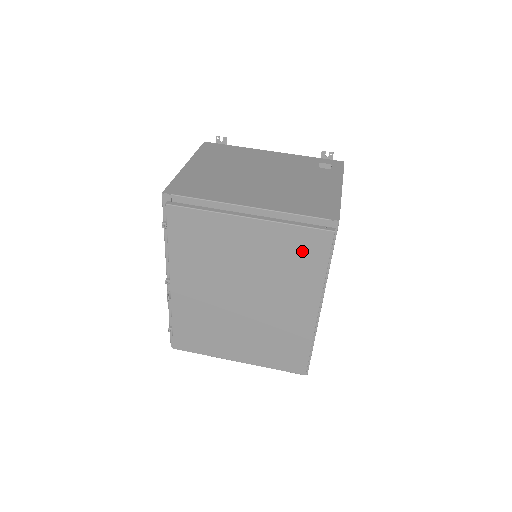
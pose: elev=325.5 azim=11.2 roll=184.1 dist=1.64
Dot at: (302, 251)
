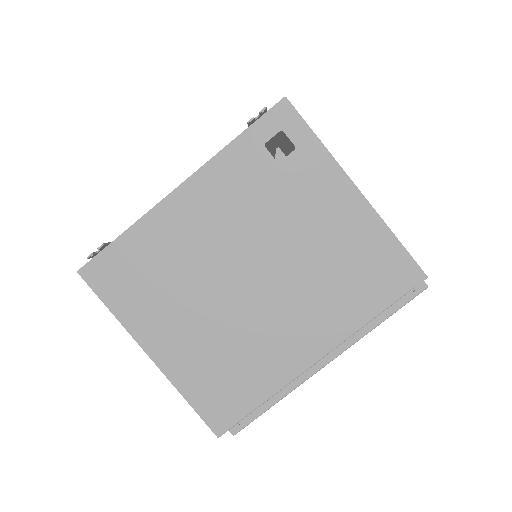
Dot at: occluded
